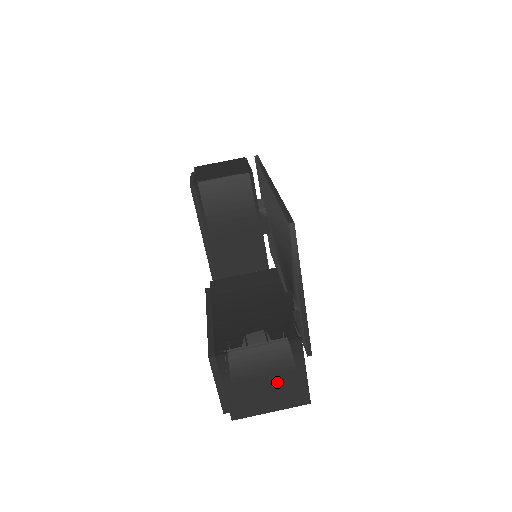
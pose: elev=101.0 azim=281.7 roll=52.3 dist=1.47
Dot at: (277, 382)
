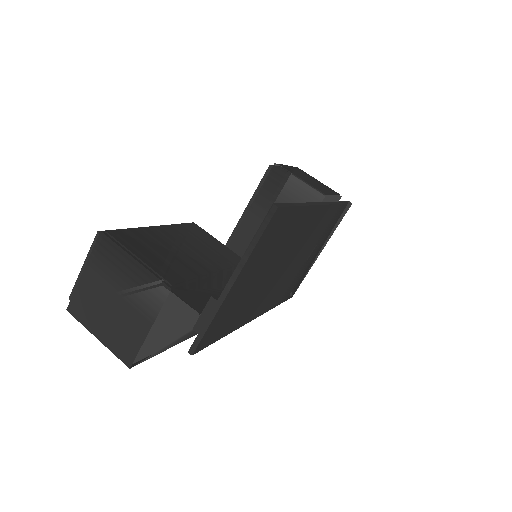
Dot at: (122, 313)
